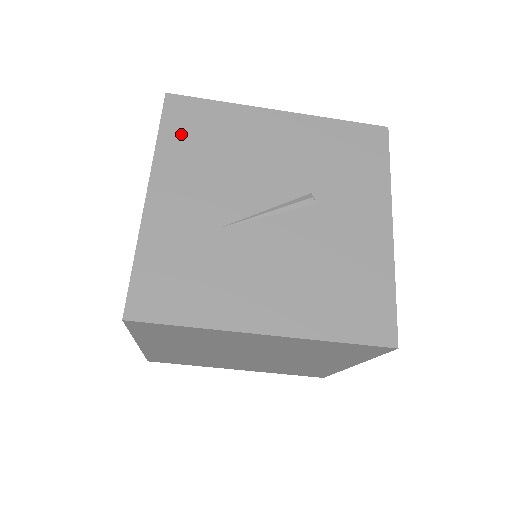
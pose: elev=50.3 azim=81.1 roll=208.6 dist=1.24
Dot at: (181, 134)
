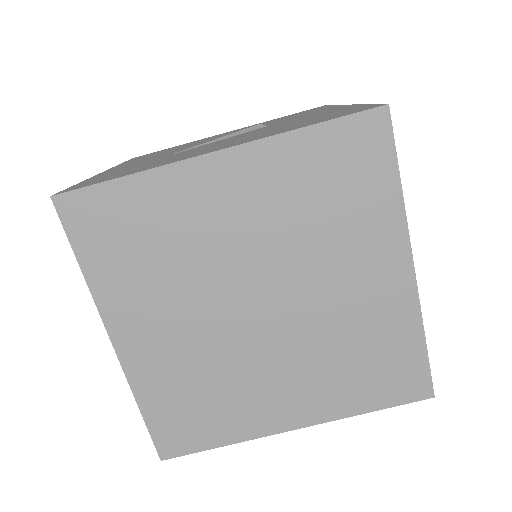
Dot at: occluded
